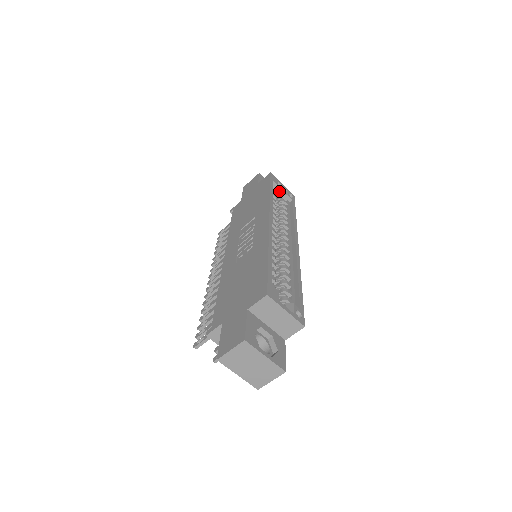
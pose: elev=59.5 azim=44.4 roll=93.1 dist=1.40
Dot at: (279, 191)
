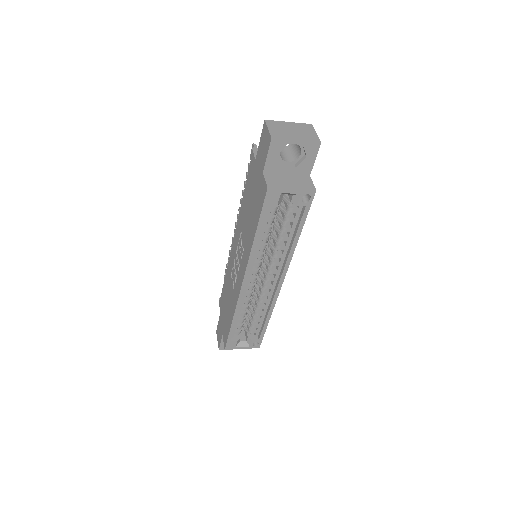
Dot at: occluded
